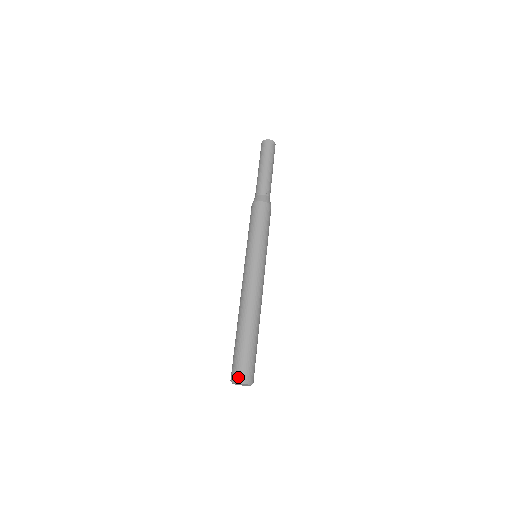
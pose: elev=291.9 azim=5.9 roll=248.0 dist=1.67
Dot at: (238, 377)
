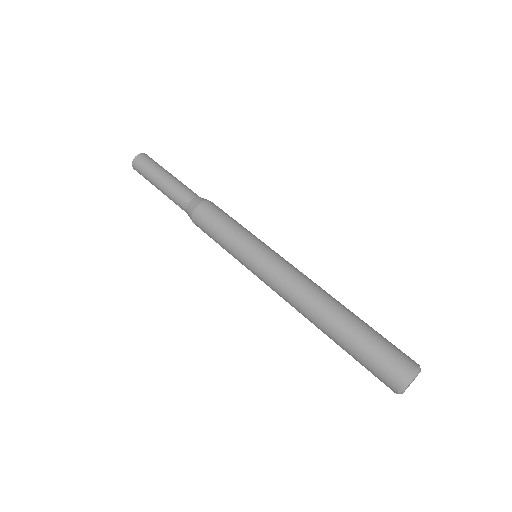
Dot at: (414, 363)
